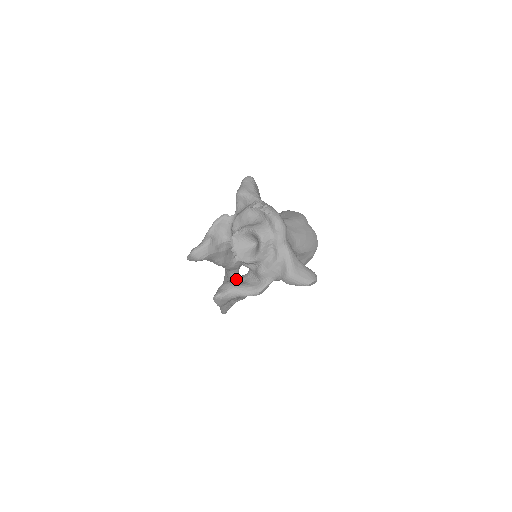
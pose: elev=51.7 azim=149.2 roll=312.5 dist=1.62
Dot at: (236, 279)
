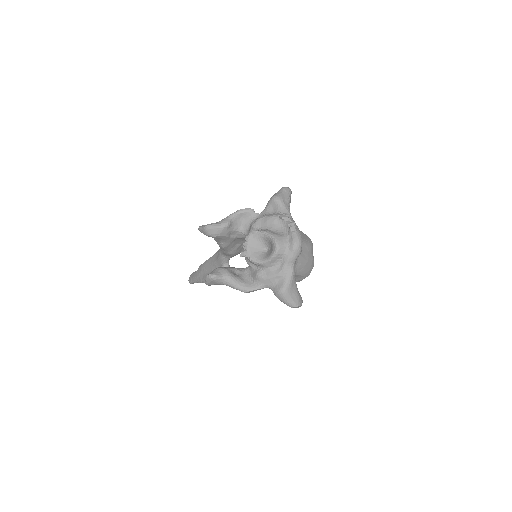
Dot at: (233, 269)
